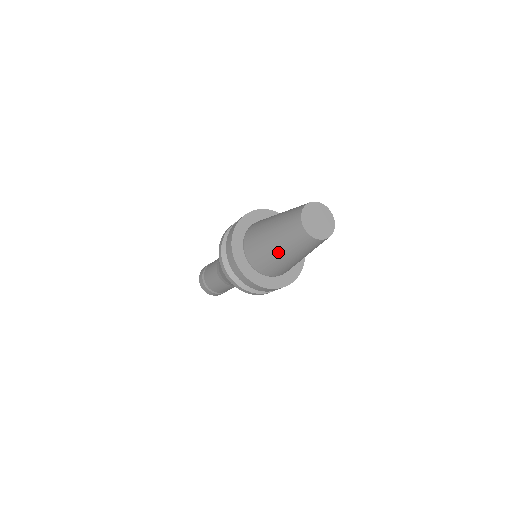
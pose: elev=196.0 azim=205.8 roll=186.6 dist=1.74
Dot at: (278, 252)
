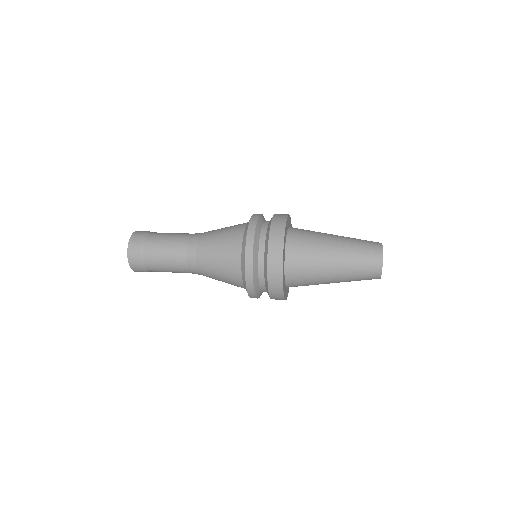
Dot at: (333, 274)
